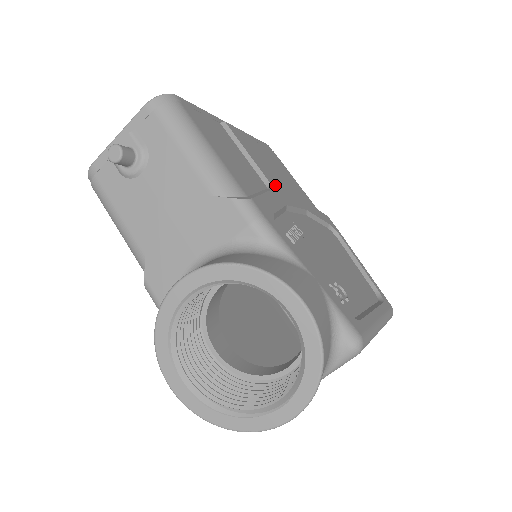
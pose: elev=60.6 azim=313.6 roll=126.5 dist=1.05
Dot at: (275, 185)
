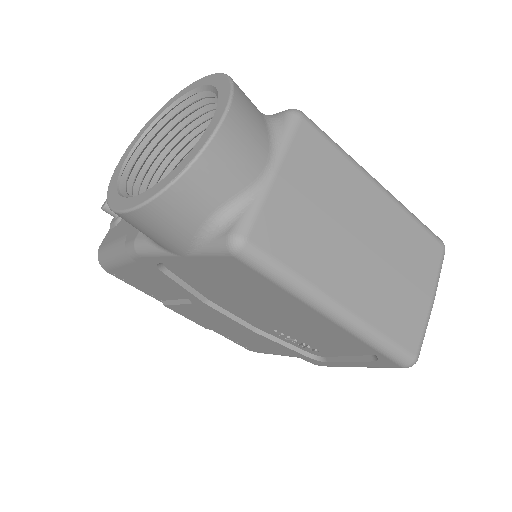
Dot at: occluded
